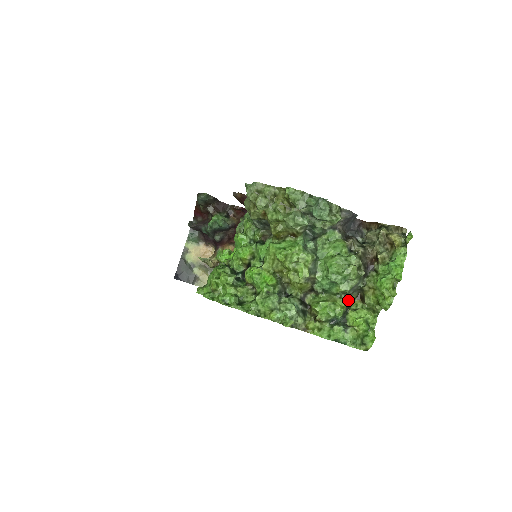
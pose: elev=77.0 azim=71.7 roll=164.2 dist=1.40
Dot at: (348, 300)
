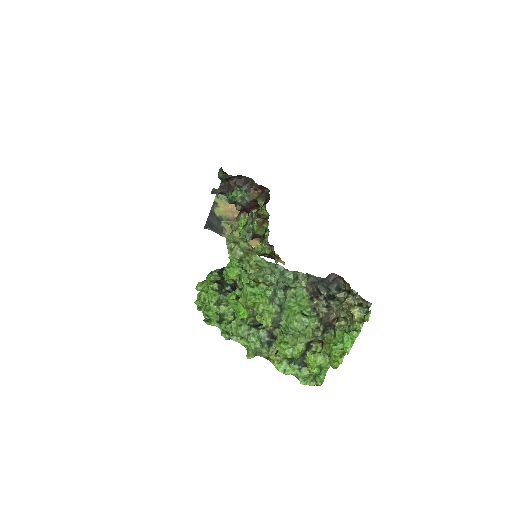
Dot at: (310, 342)
